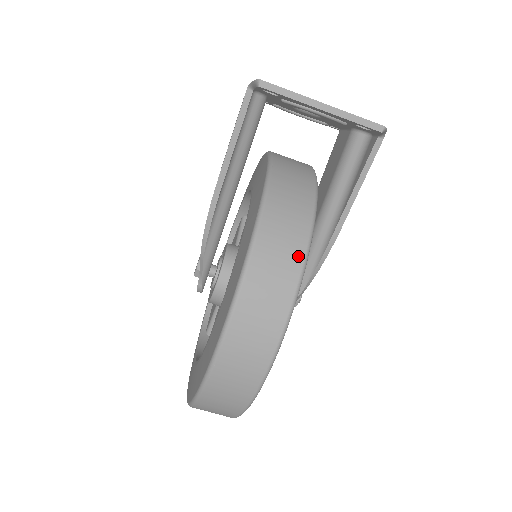
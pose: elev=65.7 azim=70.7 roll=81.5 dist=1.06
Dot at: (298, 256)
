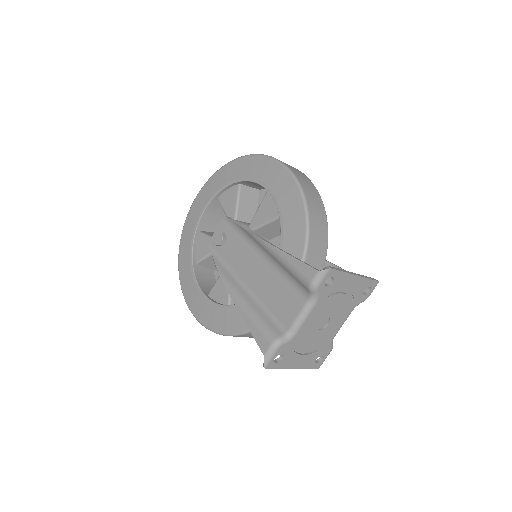
Dot at: occluded
